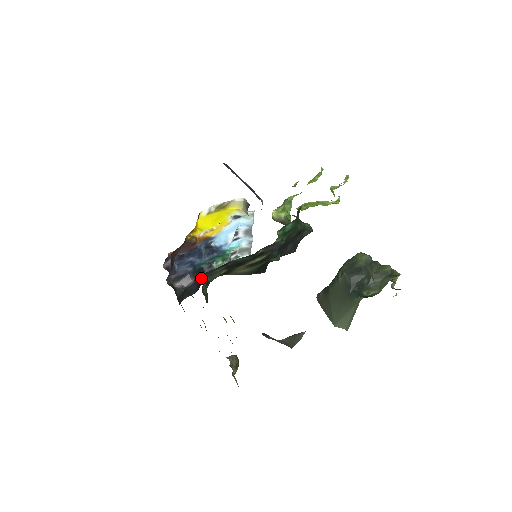
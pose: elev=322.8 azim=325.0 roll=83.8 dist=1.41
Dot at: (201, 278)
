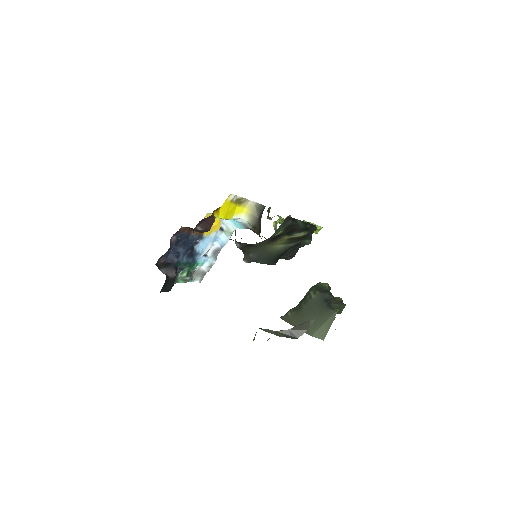
Dot at: occluded
